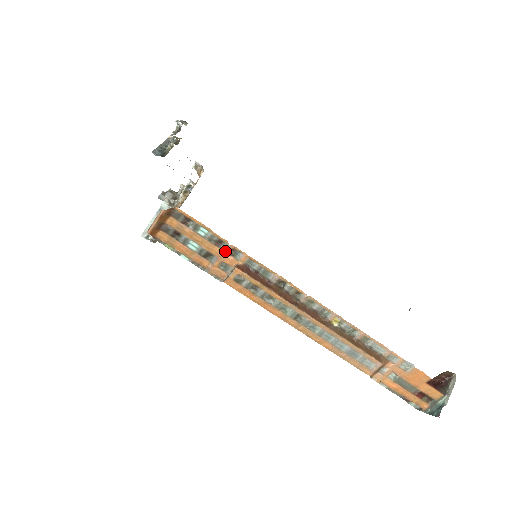
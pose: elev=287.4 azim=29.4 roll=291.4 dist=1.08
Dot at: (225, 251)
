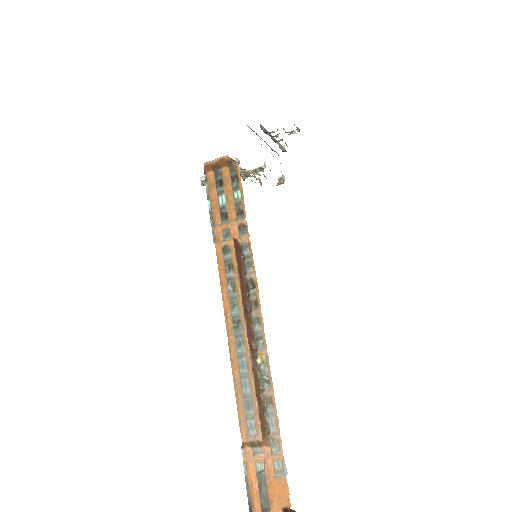
Dot at: (238, 221)
